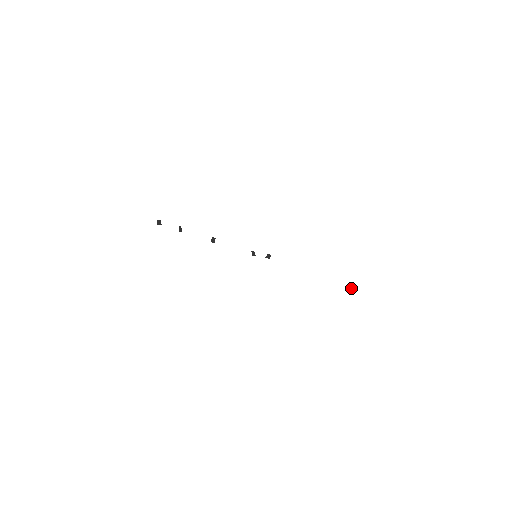
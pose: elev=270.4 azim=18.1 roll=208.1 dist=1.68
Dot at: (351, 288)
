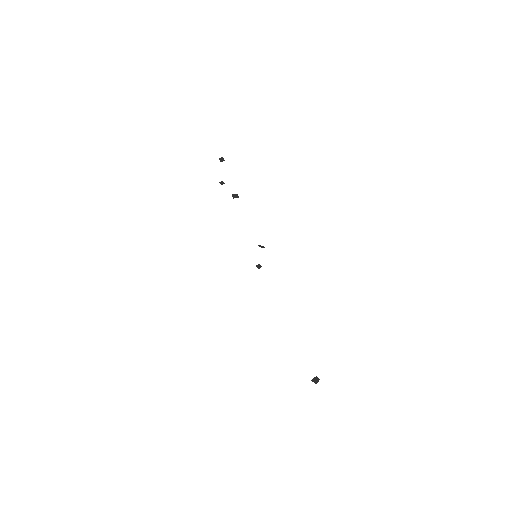
Dot at: (313, 379)
